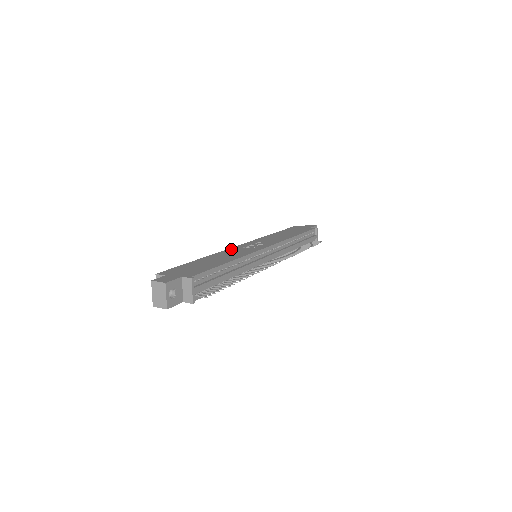
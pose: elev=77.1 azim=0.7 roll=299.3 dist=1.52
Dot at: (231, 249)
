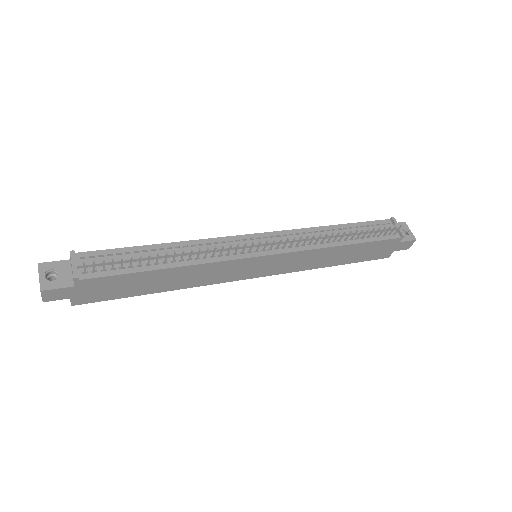
Dot at: occluded
